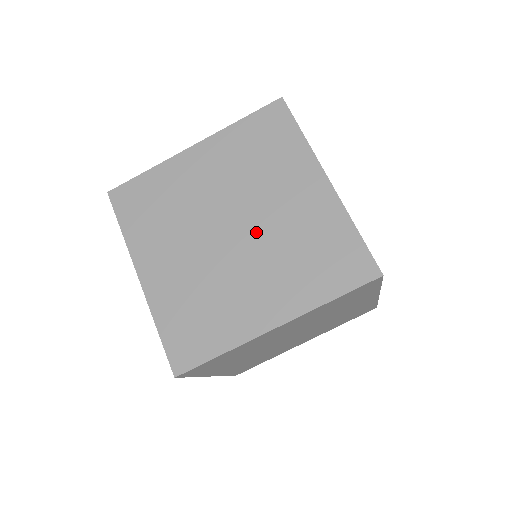
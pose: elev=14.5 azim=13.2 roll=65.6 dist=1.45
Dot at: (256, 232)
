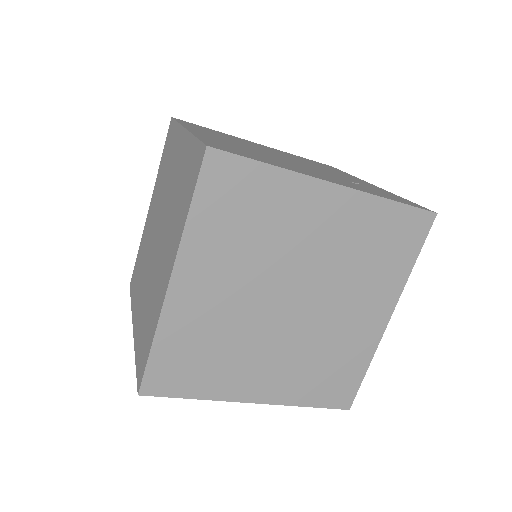
Dot at: (164, 220)
